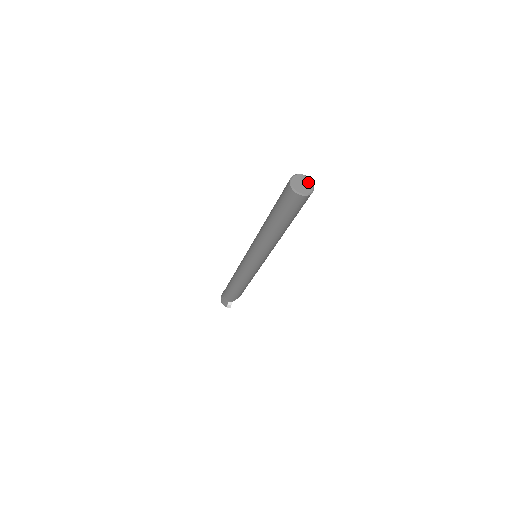
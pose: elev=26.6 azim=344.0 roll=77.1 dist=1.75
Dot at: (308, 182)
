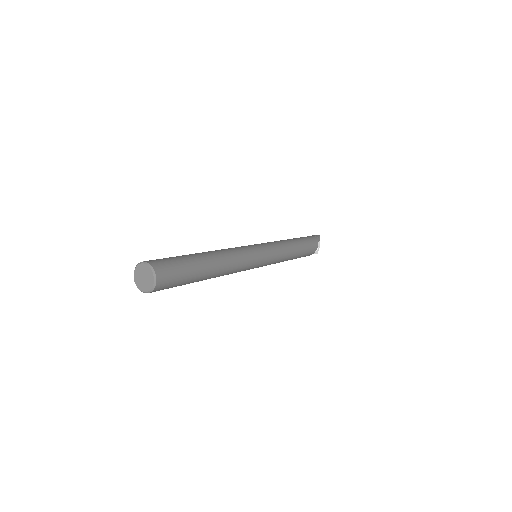
Dot at: (150, 278)
